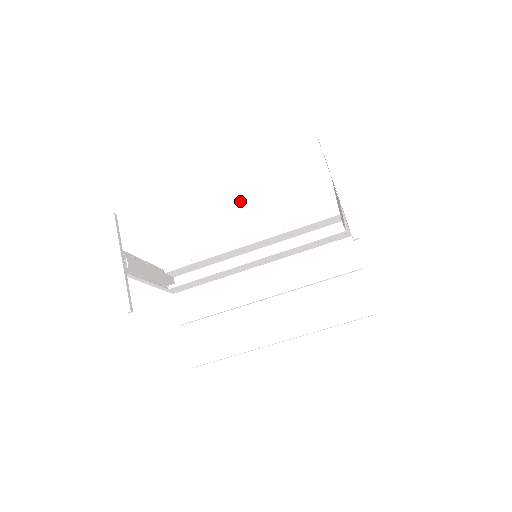
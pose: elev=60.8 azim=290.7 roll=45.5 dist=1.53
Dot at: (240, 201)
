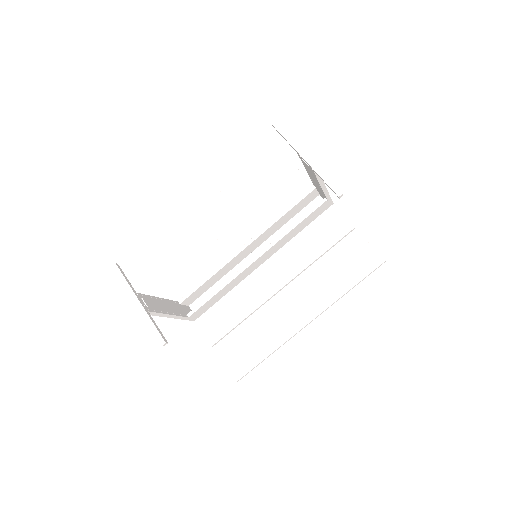
Dot at: (222, 214)
